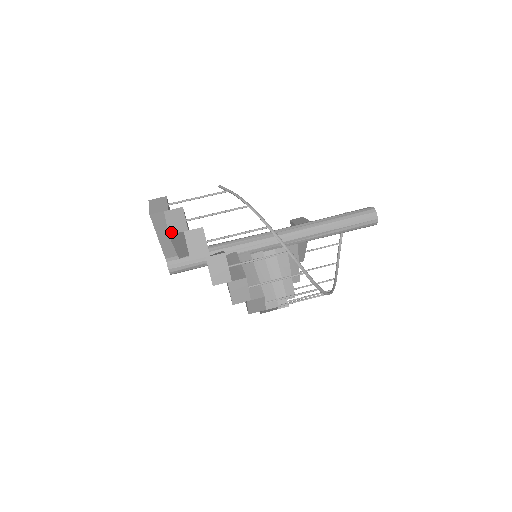
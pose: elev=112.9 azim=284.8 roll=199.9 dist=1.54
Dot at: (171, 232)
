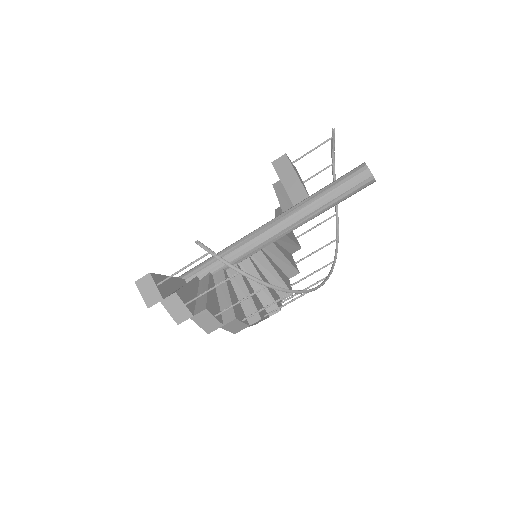
Dot at: (178, 322)
